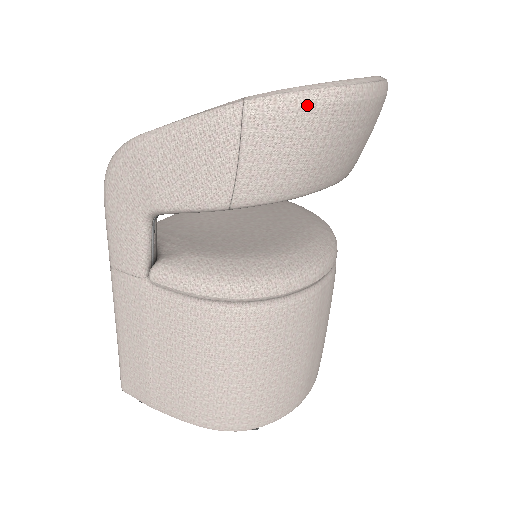
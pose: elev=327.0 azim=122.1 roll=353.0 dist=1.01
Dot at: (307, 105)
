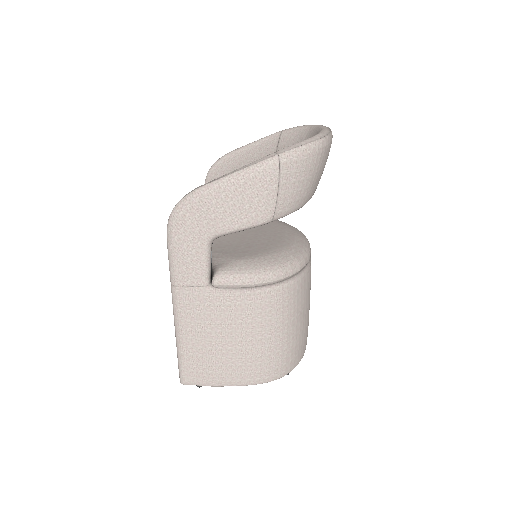
Dot at: (311, 151)
